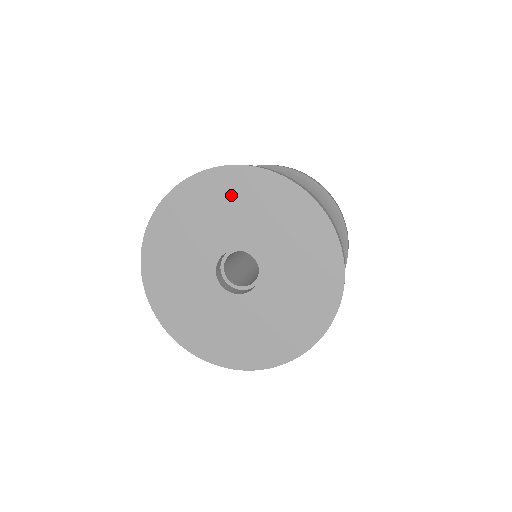
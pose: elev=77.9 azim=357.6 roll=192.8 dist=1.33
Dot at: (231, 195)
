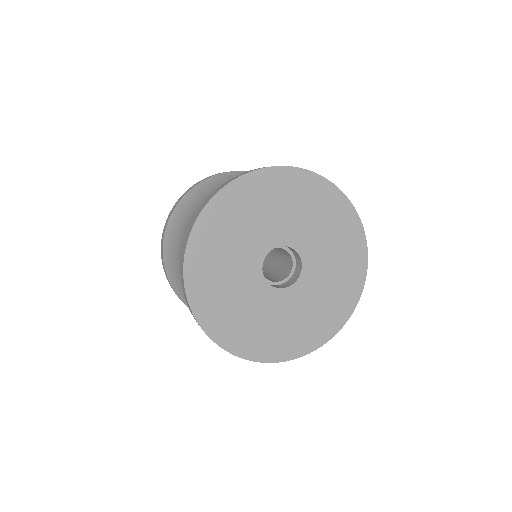
Dot at: (221, 233)
